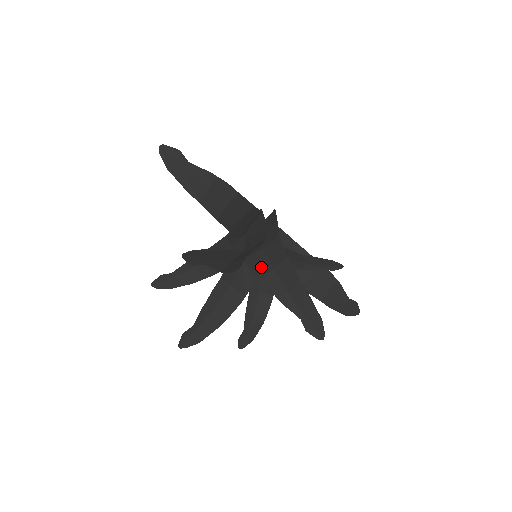
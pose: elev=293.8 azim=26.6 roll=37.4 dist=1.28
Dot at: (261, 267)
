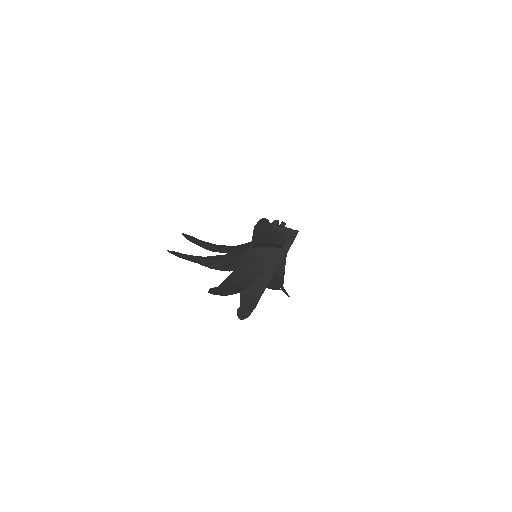
Dot at: occluded
